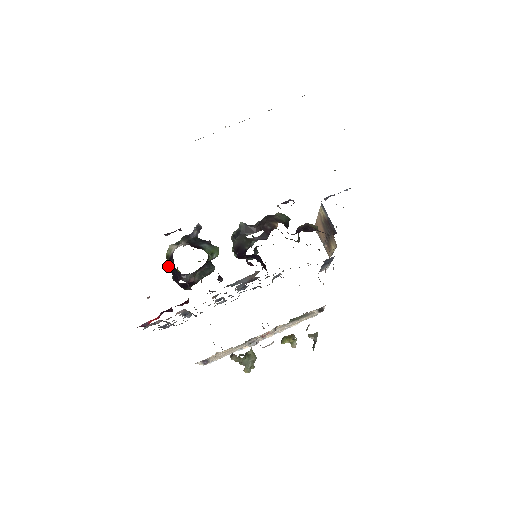
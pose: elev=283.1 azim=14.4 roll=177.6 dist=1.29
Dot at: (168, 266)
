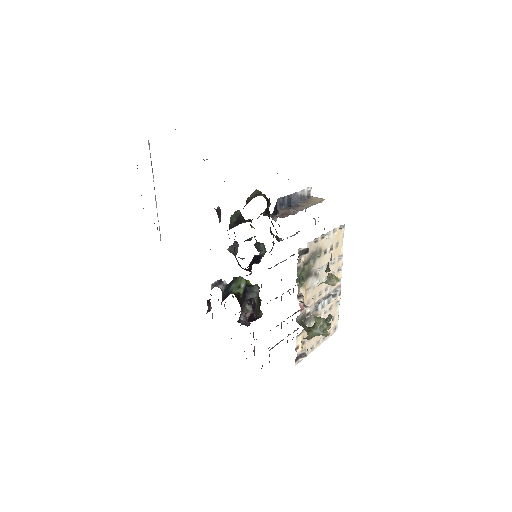
Dot at: occluded
